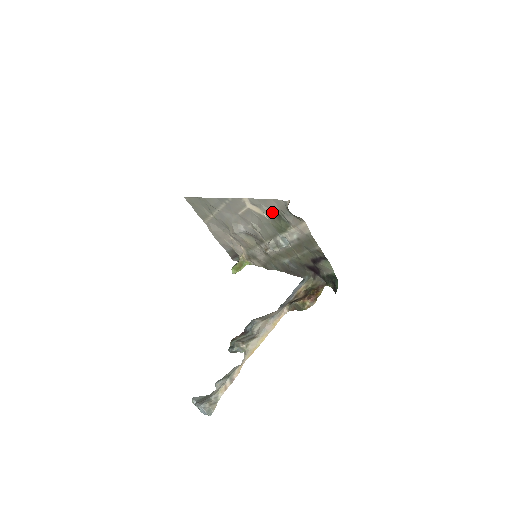
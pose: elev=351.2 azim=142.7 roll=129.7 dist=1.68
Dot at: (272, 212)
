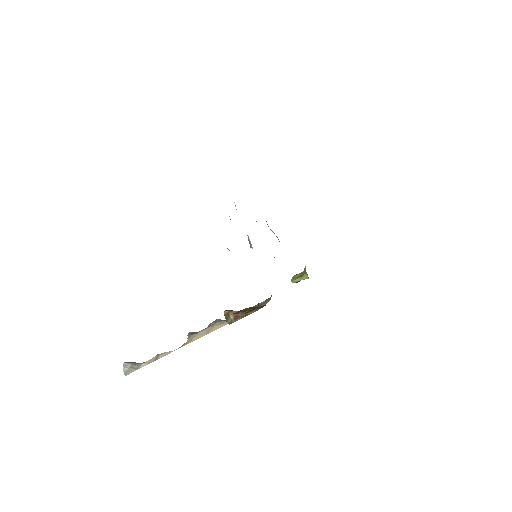
Dot at: occluded
